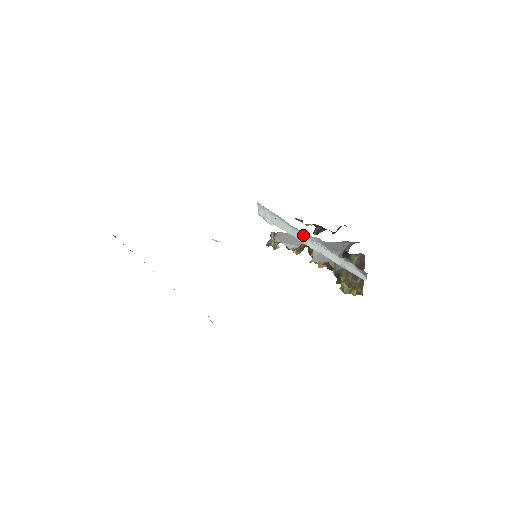
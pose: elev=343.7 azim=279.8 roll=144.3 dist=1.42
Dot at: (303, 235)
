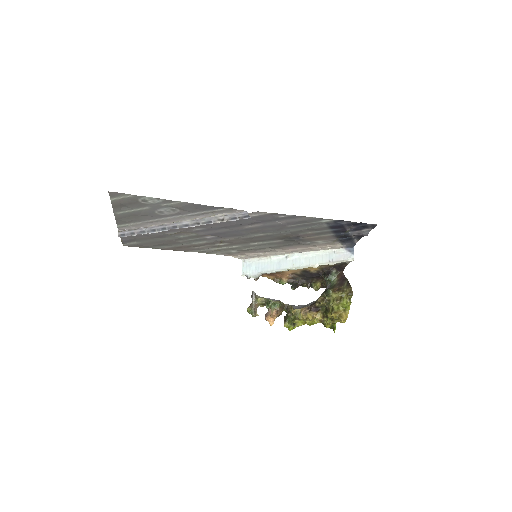
Dot at: (290, 257)
